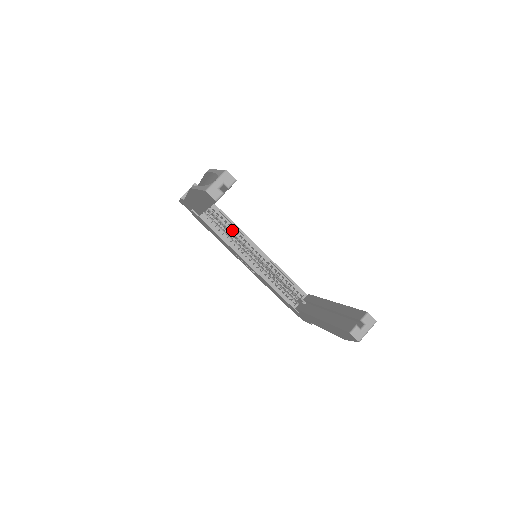
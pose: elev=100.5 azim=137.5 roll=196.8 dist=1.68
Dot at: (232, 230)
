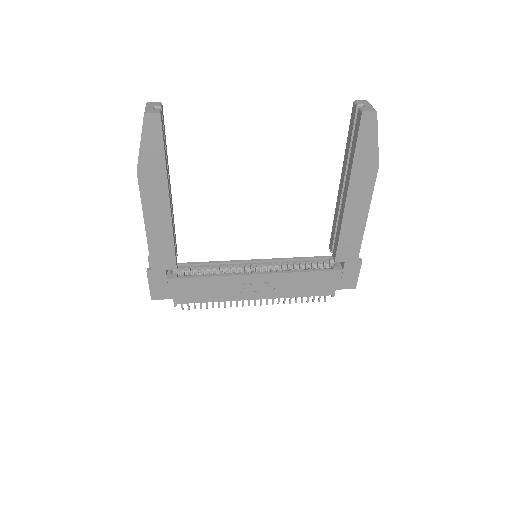
Dot at: (217, 269)
